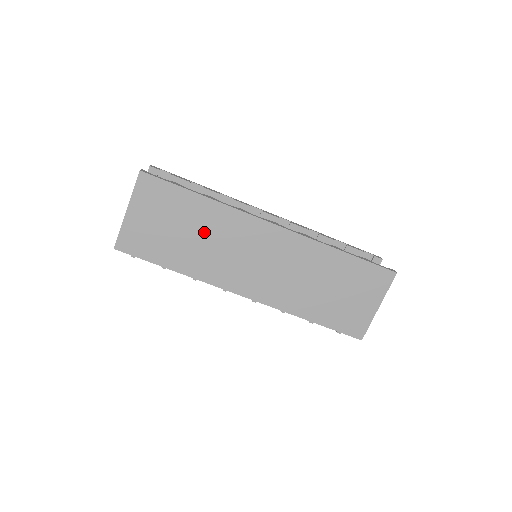
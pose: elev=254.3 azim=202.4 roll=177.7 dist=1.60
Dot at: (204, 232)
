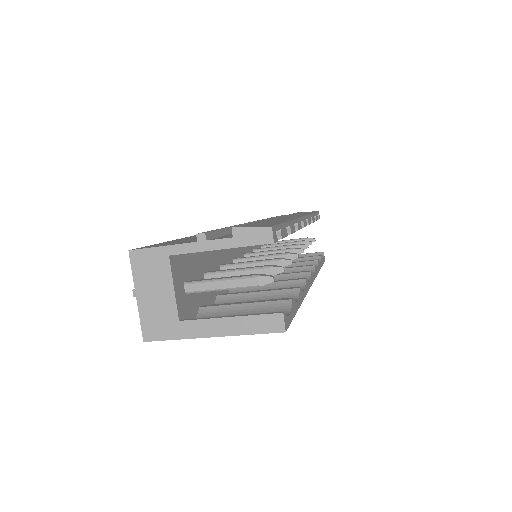
Dot at: occluded
